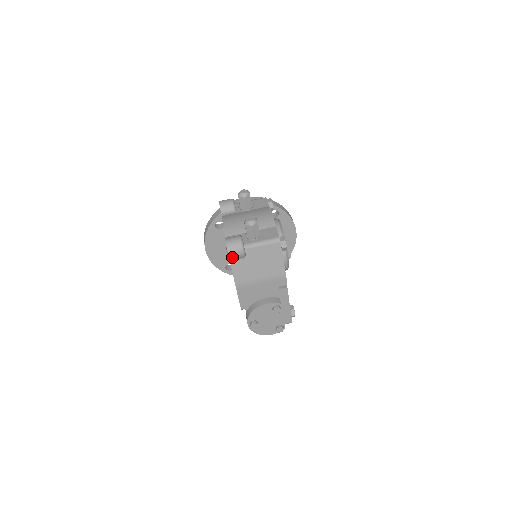
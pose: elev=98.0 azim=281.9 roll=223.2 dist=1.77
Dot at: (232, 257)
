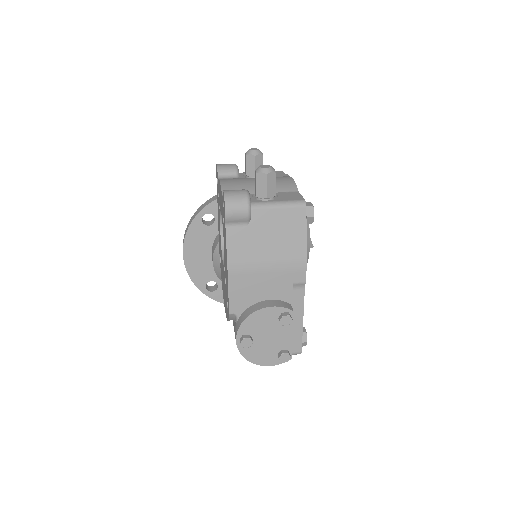
Dot at: (230, 217)
